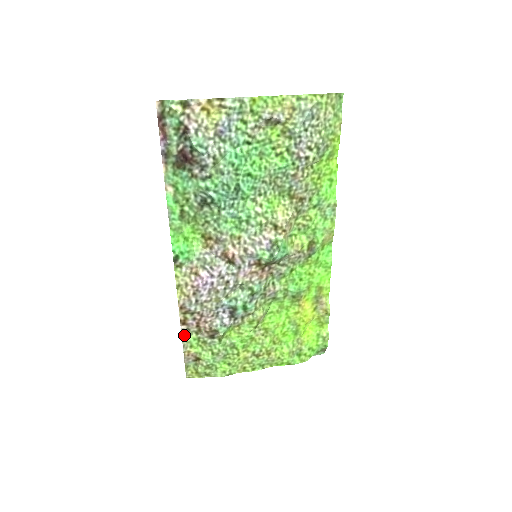
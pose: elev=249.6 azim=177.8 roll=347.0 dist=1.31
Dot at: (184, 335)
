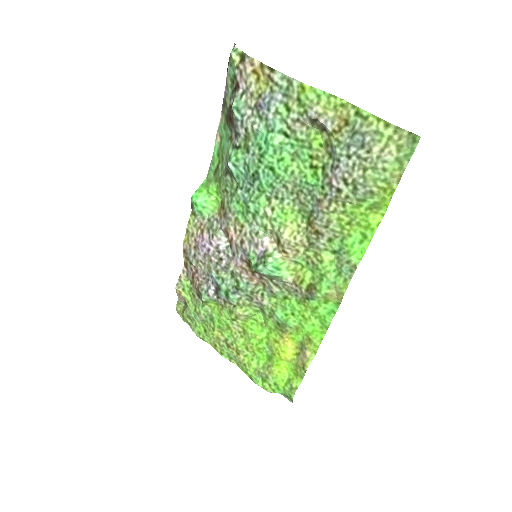
Dot at: (182, 276)
